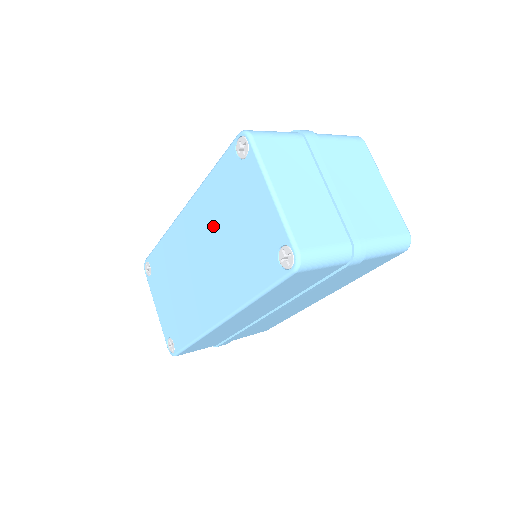
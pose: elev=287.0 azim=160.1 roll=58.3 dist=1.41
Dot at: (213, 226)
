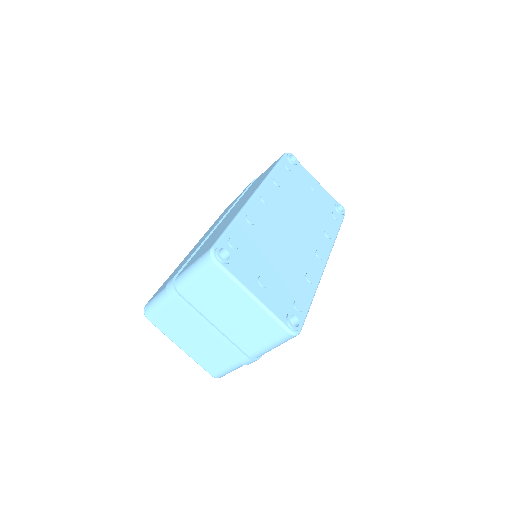
Dot at: occluded
